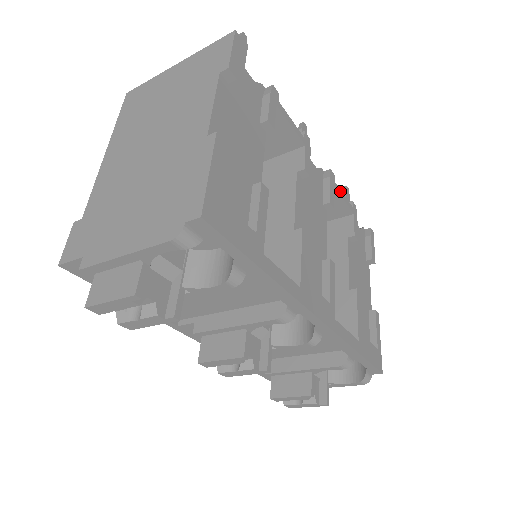
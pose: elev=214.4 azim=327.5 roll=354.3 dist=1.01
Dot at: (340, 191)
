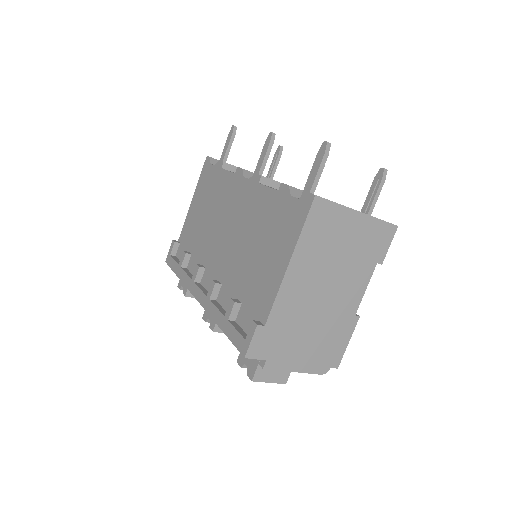
Dot at: occluded
